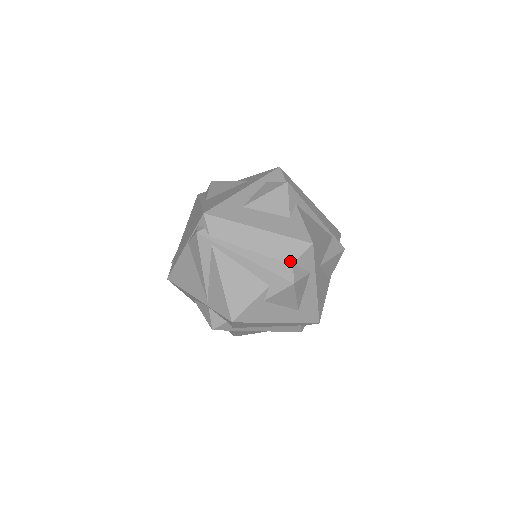
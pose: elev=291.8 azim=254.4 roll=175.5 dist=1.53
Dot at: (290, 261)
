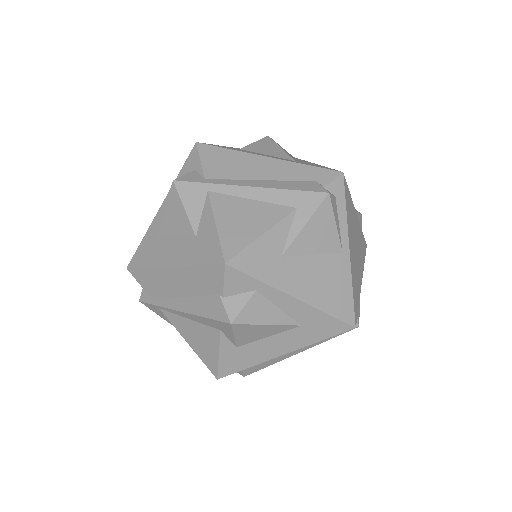
Dot at: occluded
